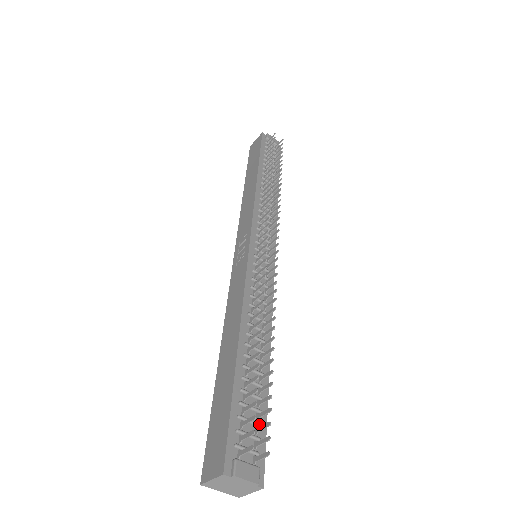
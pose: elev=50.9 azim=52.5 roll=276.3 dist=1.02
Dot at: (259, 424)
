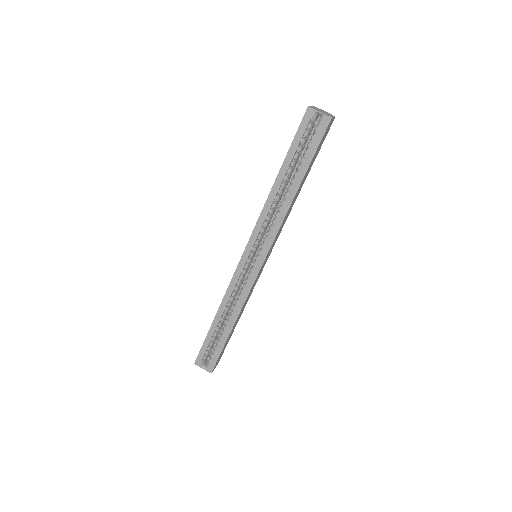
Dot at: occluded
